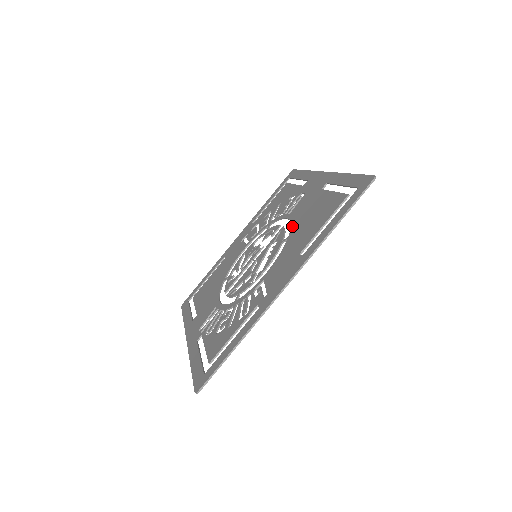
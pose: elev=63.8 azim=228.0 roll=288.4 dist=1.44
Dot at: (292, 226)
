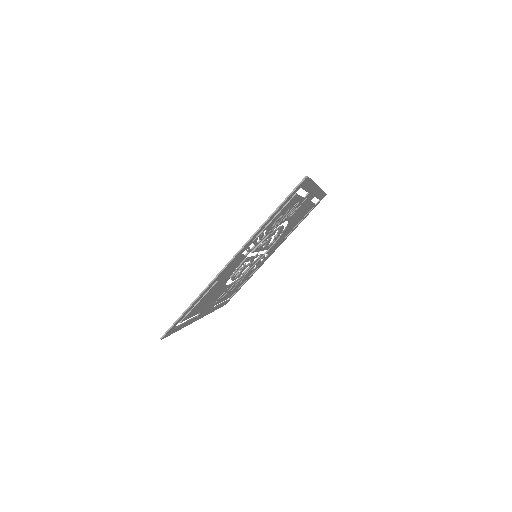
Dot at: (280, 235)
